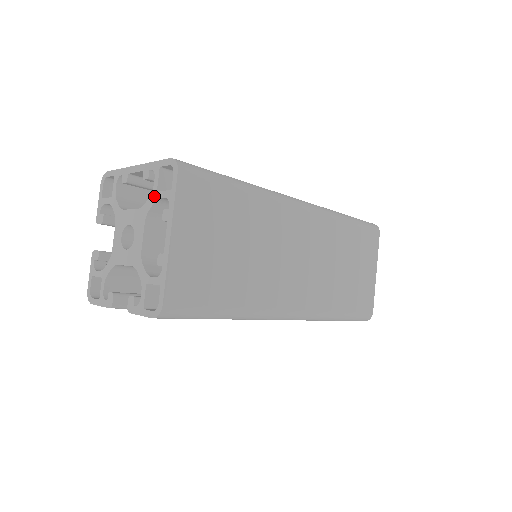
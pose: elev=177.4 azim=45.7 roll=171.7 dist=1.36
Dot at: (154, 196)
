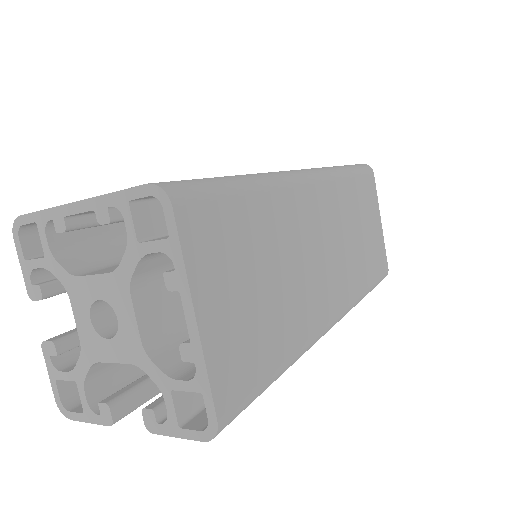
Dot at: (134, 251)
